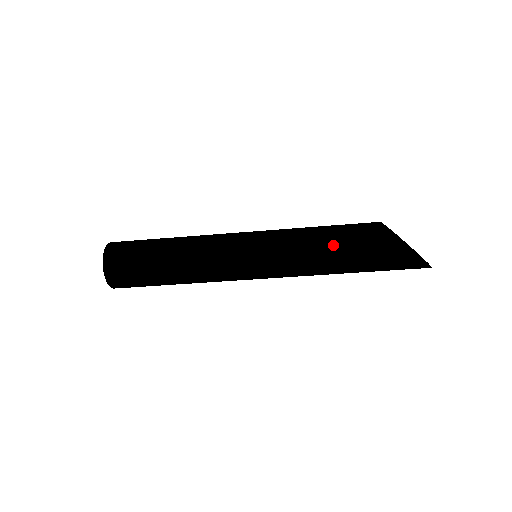
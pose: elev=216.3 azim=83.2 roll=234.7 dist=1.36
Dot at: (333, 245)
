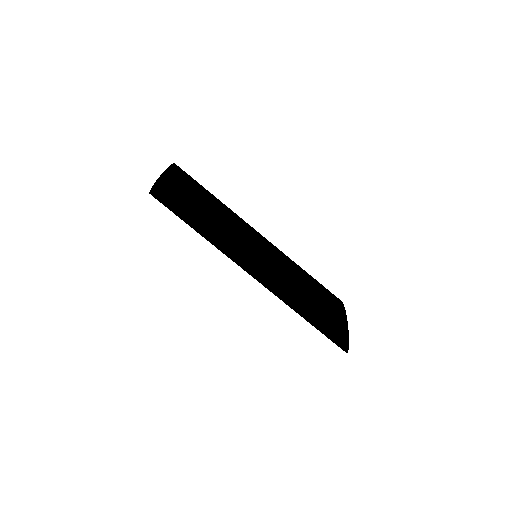
Dot at: (310, 289)
